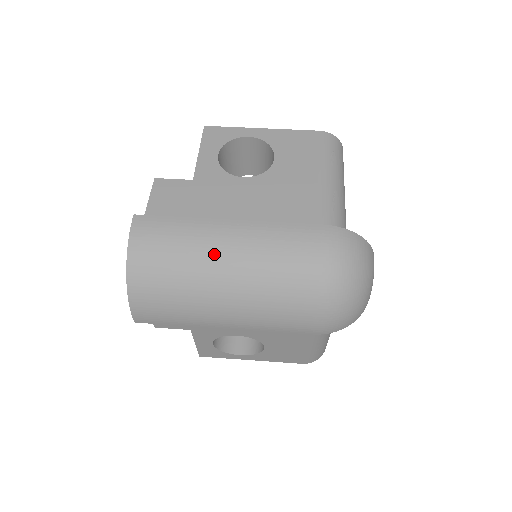
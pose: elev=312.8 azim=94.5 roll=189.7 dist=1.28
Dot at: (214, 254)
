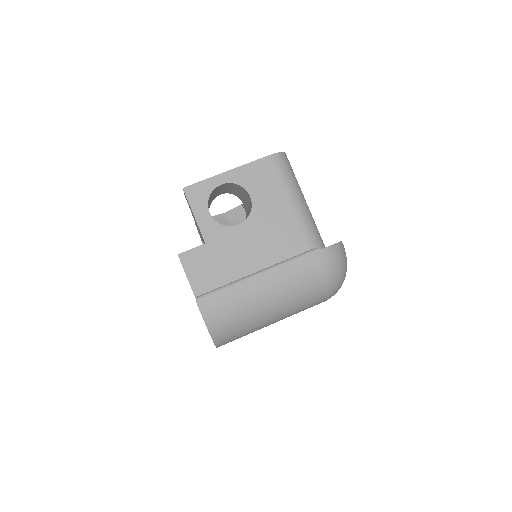
Dot at: (259, 302)
